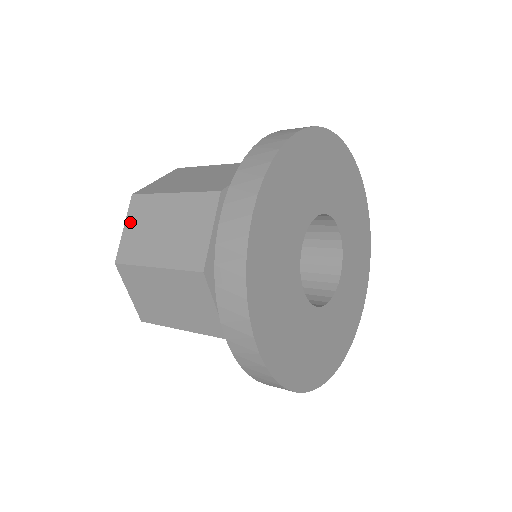
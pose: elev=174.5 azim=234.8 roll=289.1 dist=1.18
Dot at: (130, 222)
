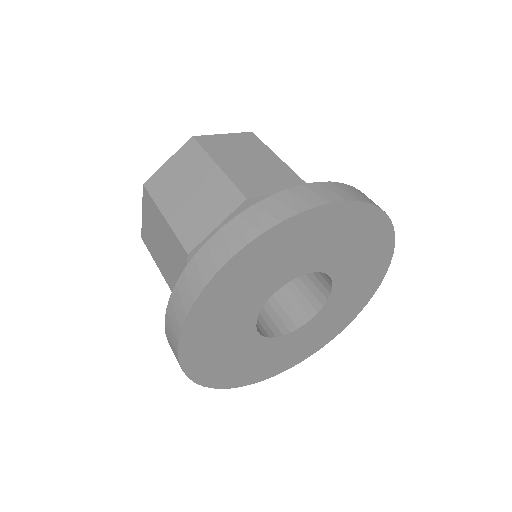
Dot at: occluded
